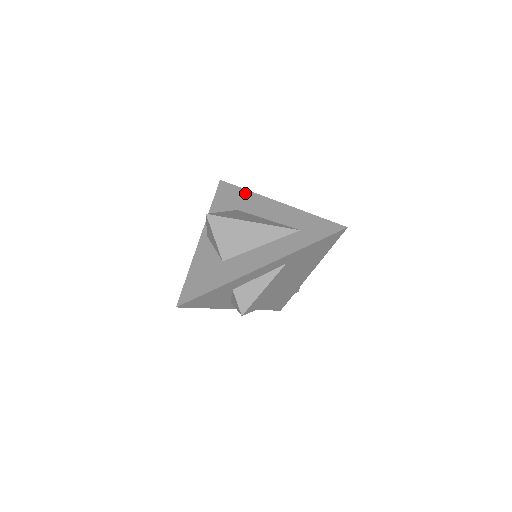
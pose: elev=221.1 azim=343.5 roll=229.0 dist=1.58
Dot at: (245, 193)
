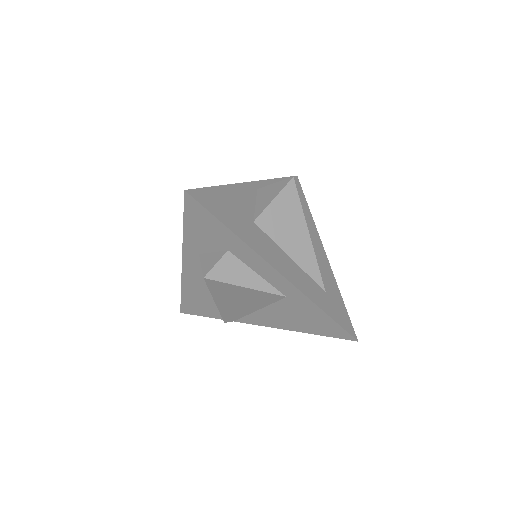
Dot at: (307, 210)
